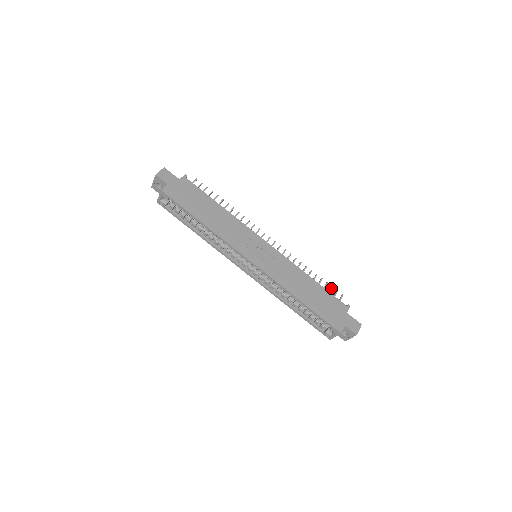
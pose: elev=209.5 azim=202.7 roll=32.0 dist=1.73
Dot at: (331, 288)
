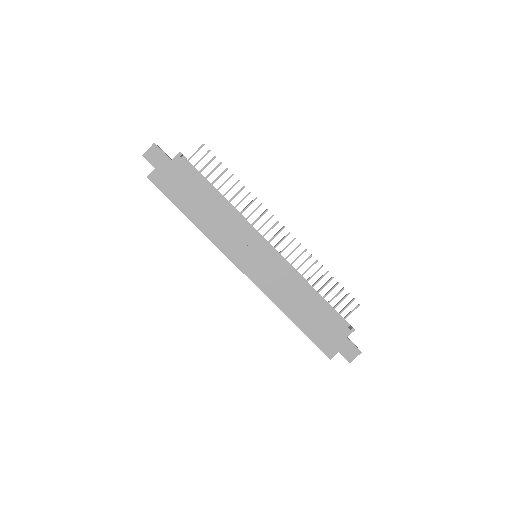
Dot at: (346, 295)
